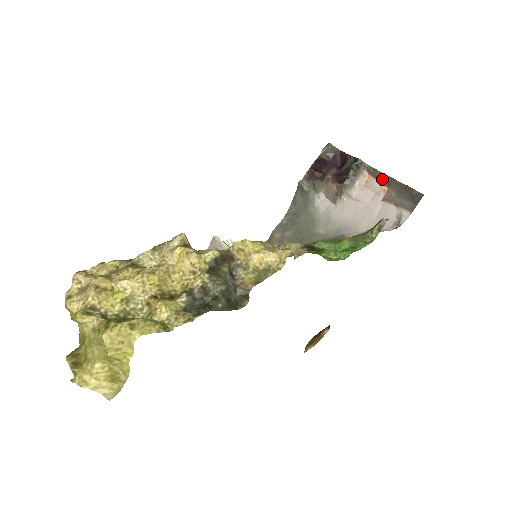
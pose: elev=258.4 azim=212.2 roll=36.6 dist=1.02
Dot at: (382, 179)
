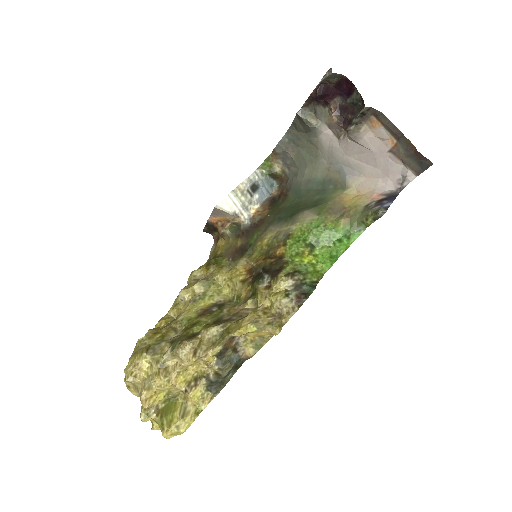
Dot at: (391, 130)
